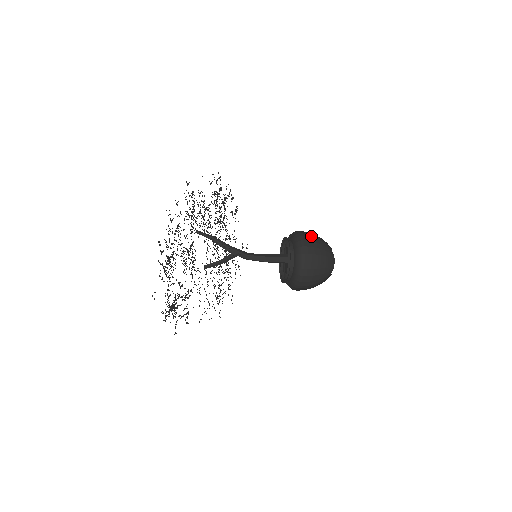
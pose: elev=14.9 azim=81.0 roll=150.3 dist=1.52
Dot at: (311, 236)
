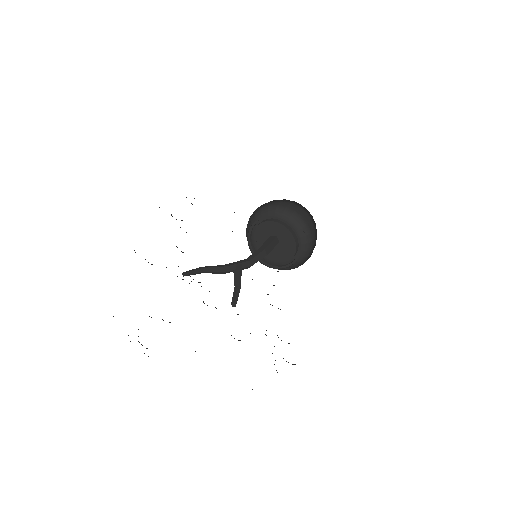
Dot at: (279, 202)
